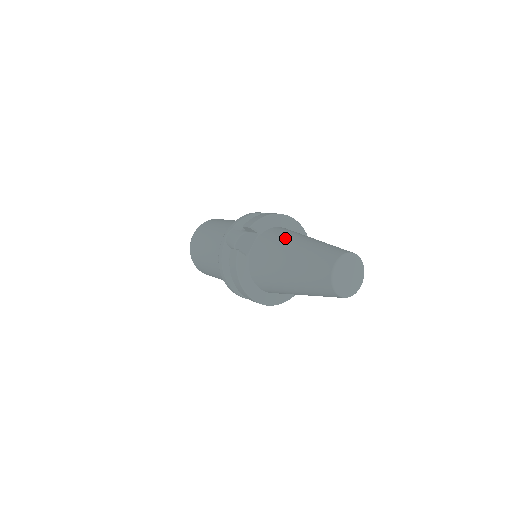
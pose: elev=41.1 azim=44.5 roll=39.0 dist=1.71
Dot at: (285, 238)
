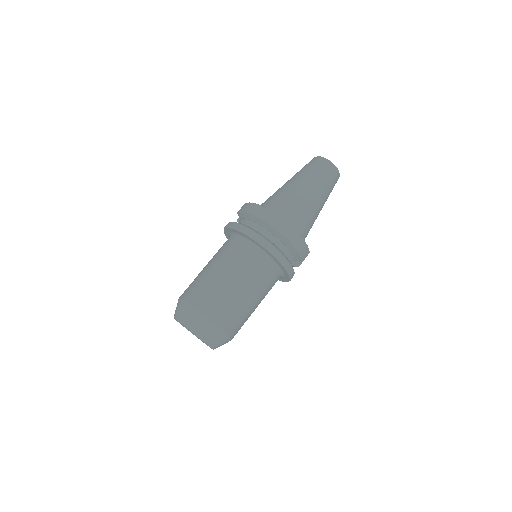
Dot at: occluded
